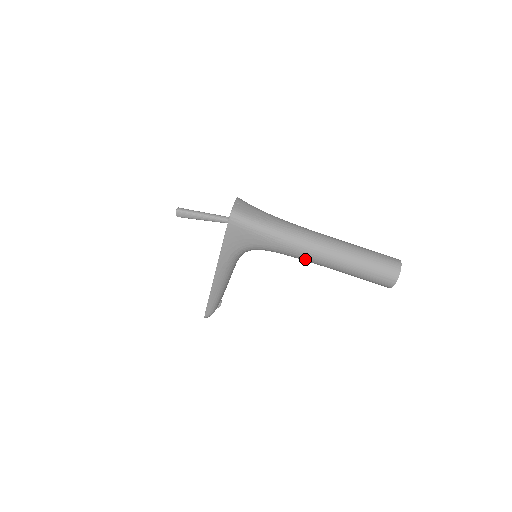
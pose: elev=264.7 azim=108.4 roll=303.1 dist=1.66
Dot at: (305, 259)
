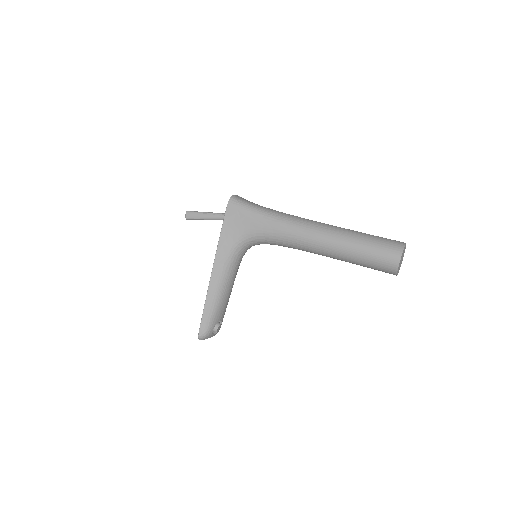
Dot at: (301, 242)
